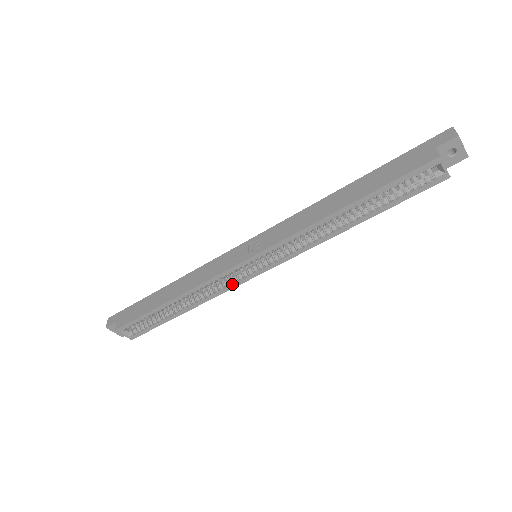
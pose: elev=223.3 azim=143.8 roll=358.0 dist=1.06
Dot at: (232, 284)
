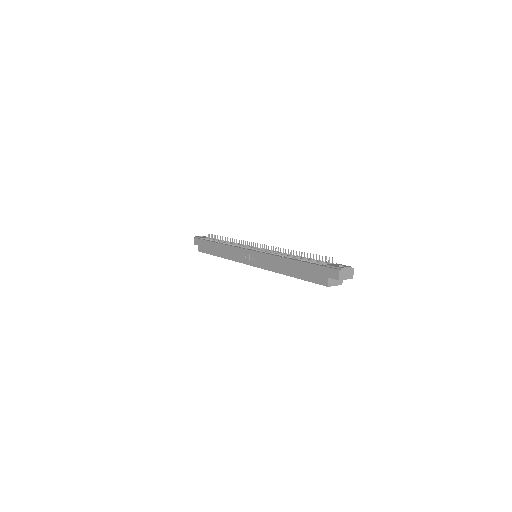
Dot at: occluded
